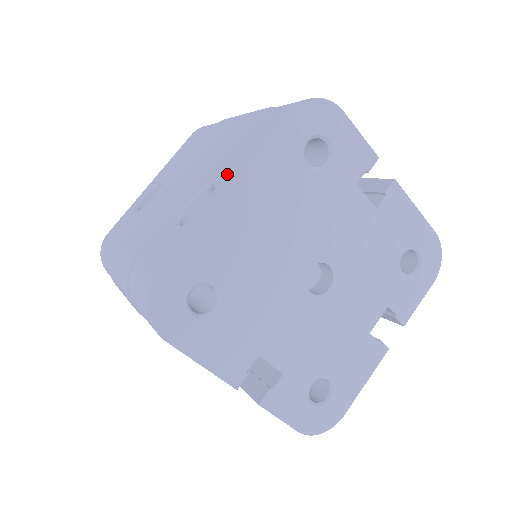
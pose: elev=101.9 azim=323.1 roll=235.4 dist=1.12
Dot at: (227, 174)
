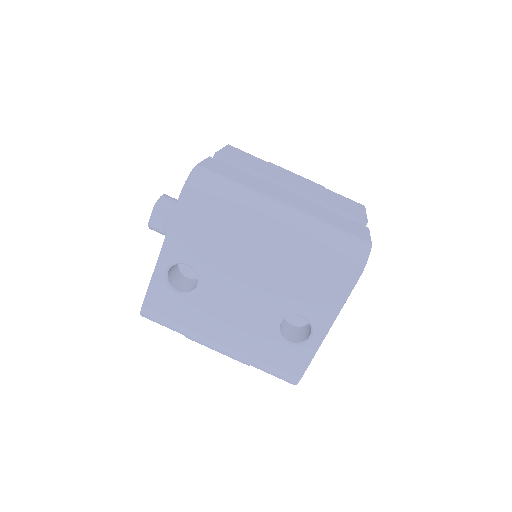
Dot at: (318, 315)
